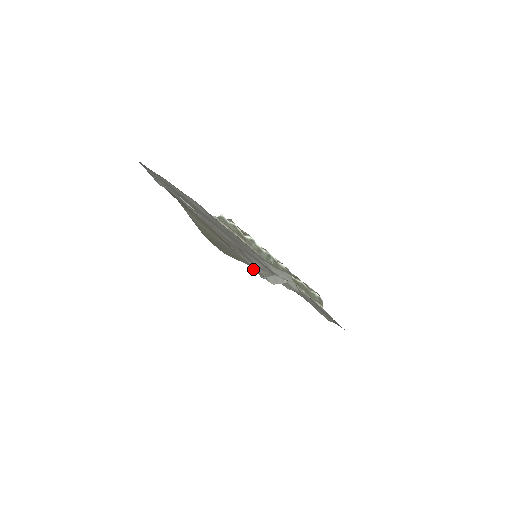
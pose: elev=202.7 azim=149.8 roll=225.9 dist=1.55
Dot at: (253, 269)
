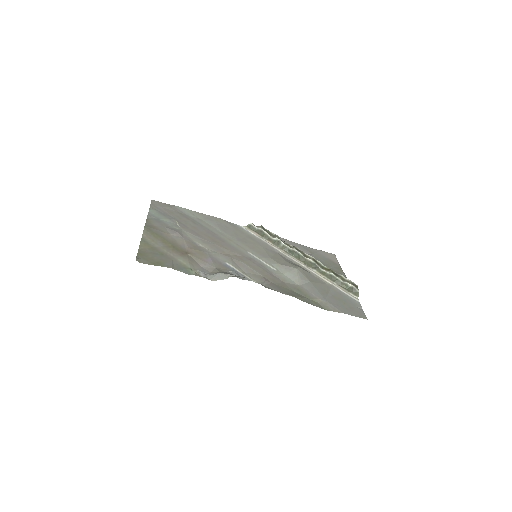
Dot at: occluded
